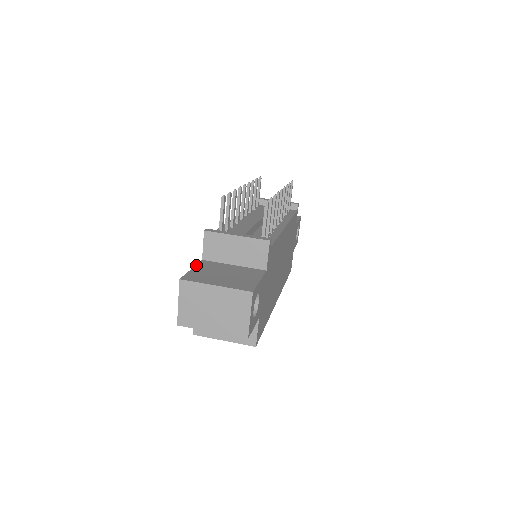
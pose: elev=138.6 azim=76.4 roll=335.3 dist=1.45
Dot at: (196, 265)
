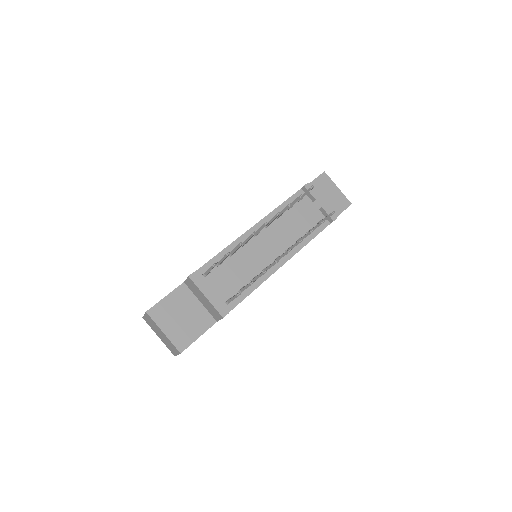
Dot at: (173, 291)
